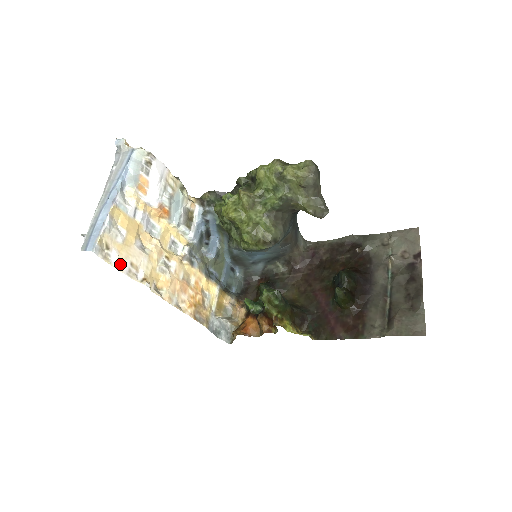
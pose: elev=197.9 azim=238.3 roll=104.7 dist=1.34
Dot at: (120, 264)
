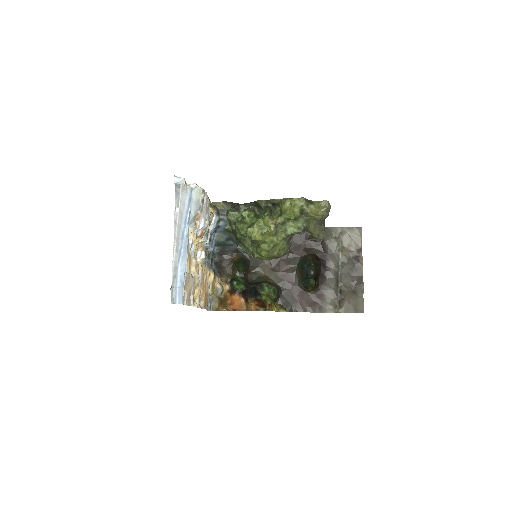
Dot at: (187, 299)
